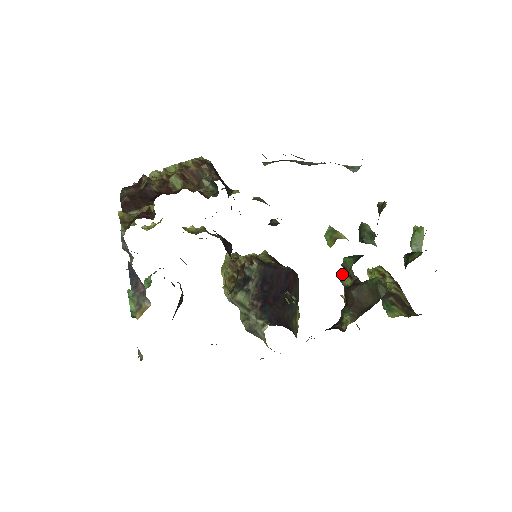
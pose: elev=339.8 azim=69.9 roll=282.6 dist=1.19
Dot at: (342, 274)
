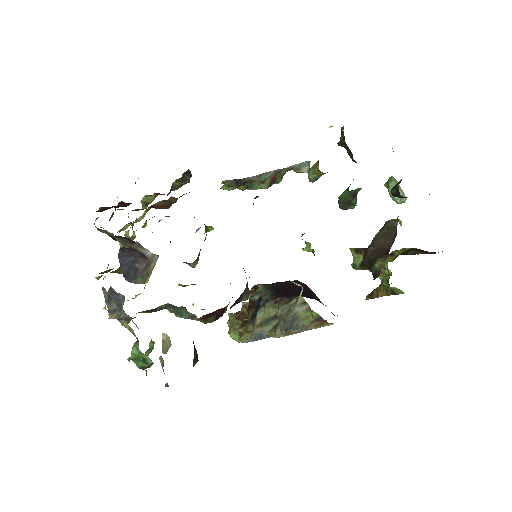
Dot at: (351, 264)
